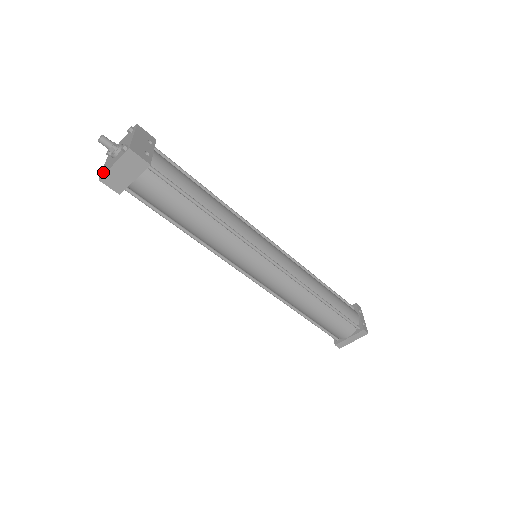
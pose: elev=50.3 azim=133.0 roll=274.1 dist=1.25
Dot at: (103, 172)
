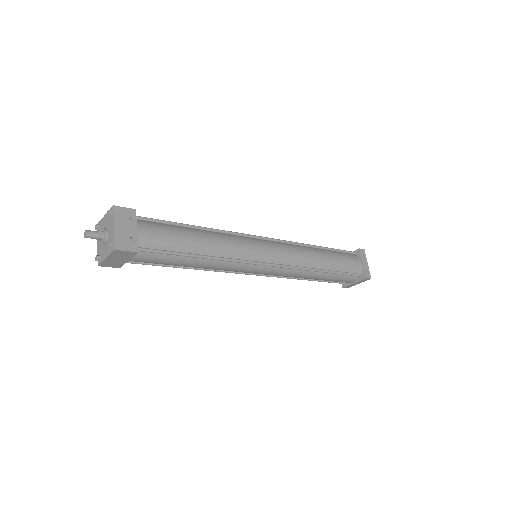
Dot at: (99, 260)
